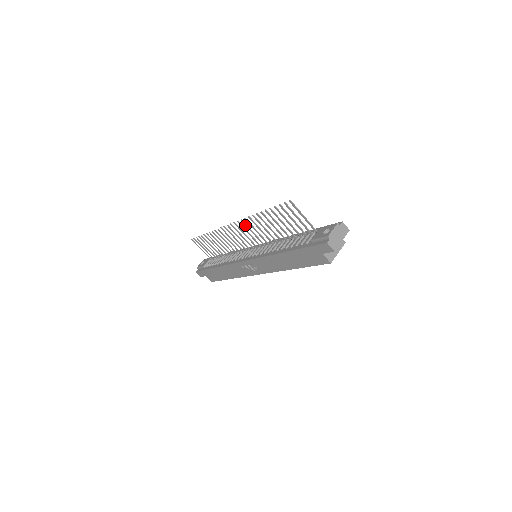
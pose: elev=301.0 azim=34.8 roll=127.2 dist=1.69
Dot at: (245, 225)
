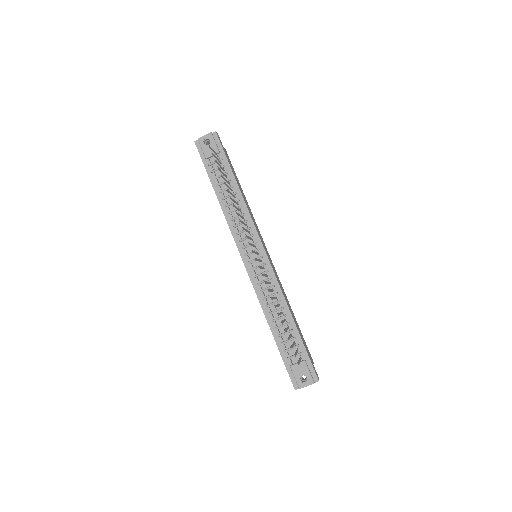
Dot at: (262, 274)
